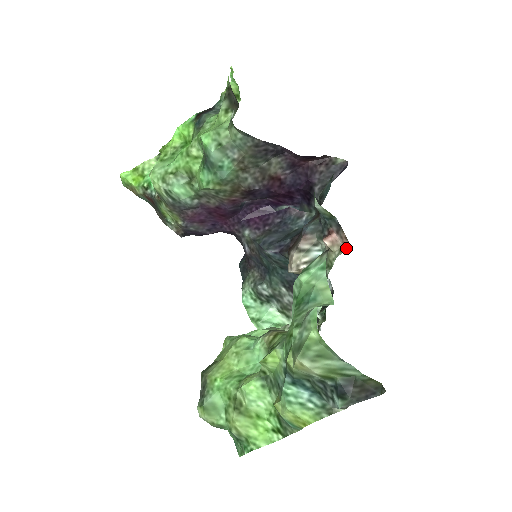
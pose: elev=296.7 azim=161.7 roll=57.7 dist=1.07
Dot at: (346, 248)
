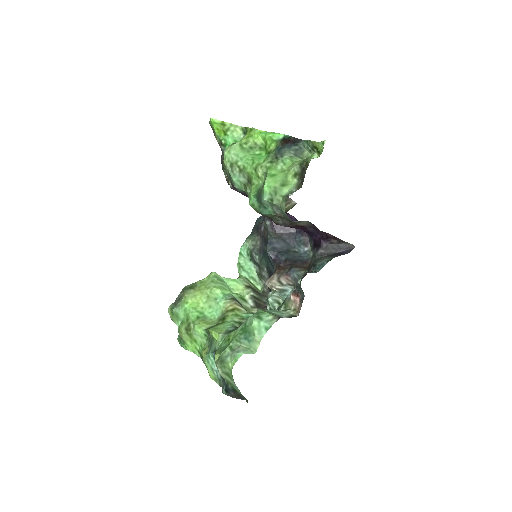
Dot at: (296, 314)
